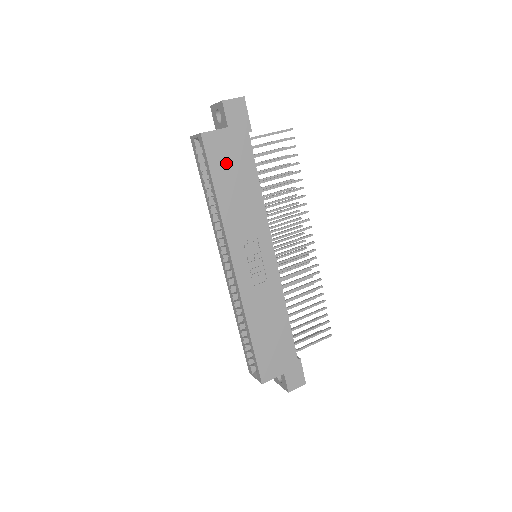
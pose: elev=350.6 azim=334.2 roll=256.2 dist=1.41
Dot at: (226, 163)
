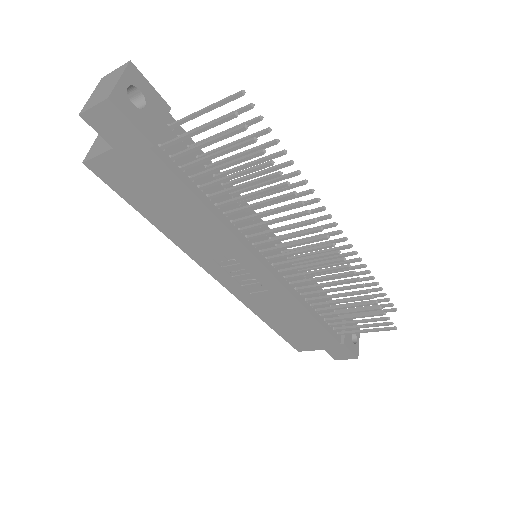
Dot at: (141, 190)
